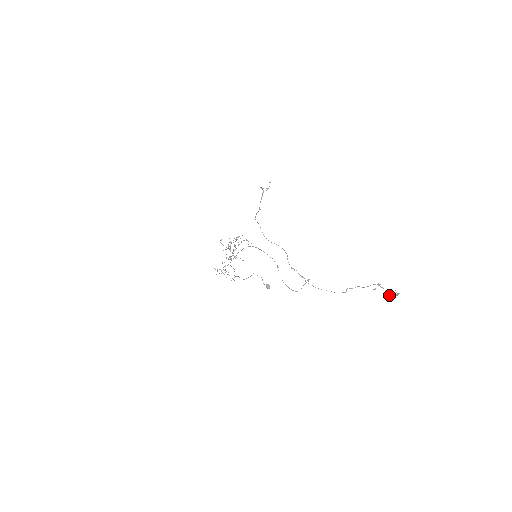
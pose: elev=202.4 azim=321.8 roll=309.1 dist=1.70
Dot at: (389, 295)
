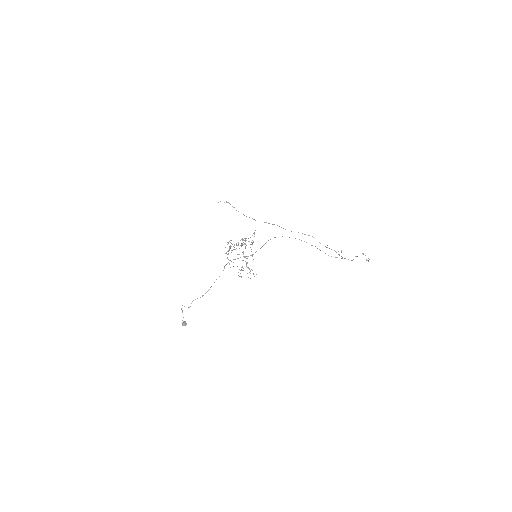
Dot at: (367, 260)
